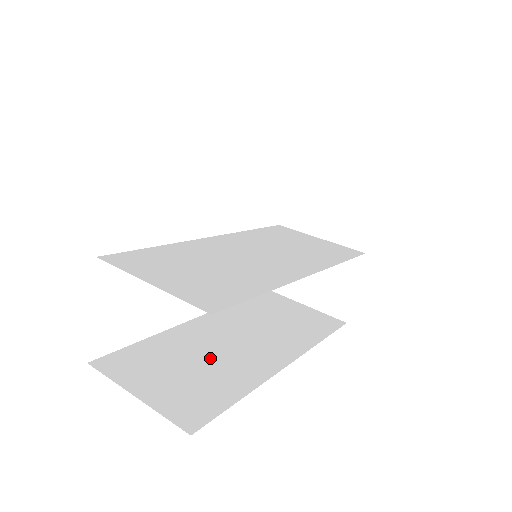
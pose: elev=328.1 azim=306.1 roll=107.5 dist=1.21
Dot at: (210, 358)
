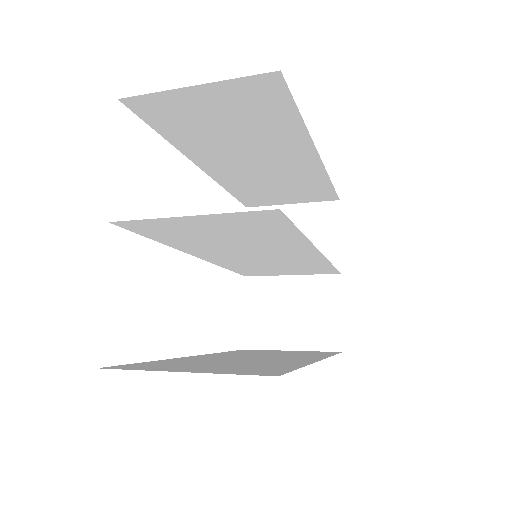
Dot at: (237, 362)
